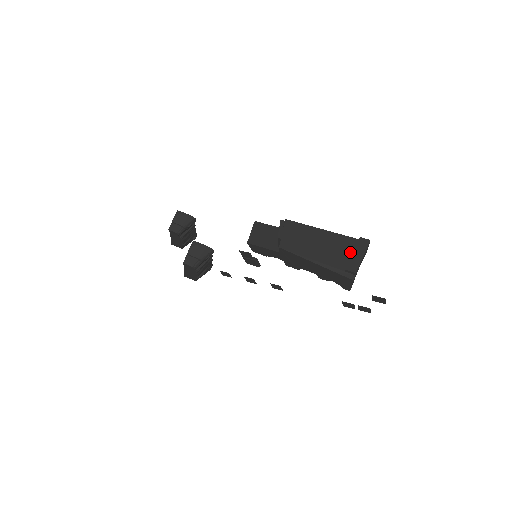
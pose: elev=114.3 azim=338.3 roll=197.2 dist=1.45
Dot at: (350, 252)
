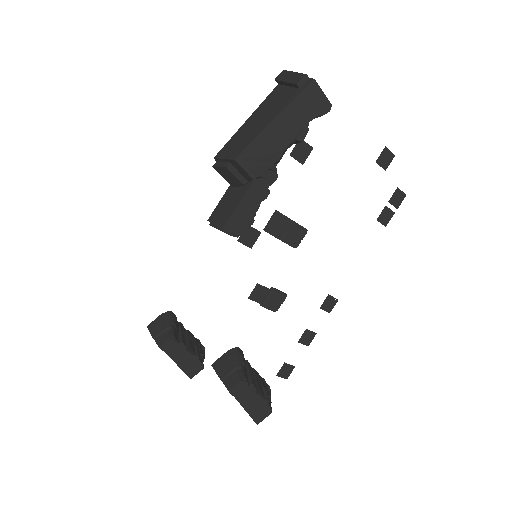
Dot at: (284, 89)
